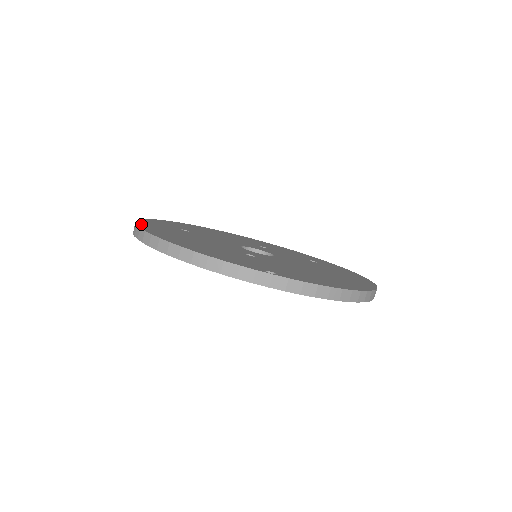
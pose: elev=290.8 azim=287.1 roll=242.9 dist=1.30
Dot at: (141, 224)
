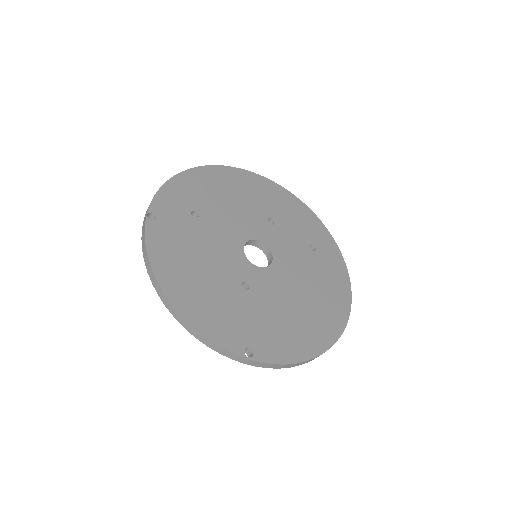
Dot at: (150, 232)
